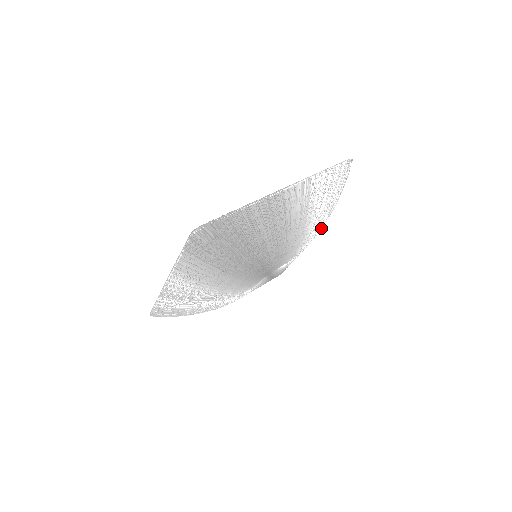
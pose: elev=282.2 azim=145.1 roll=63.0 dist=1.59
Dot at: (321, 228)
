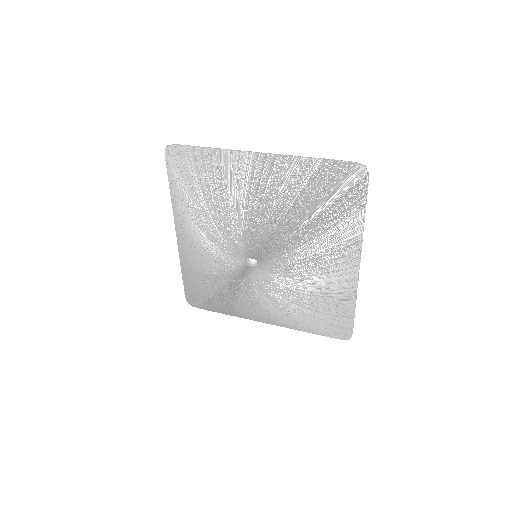
Dot at: (300, 224)
